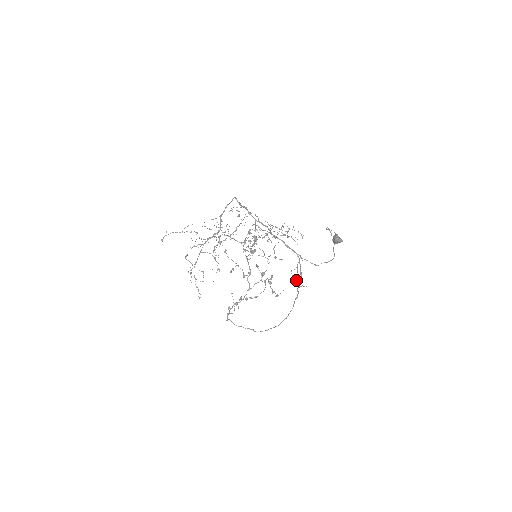
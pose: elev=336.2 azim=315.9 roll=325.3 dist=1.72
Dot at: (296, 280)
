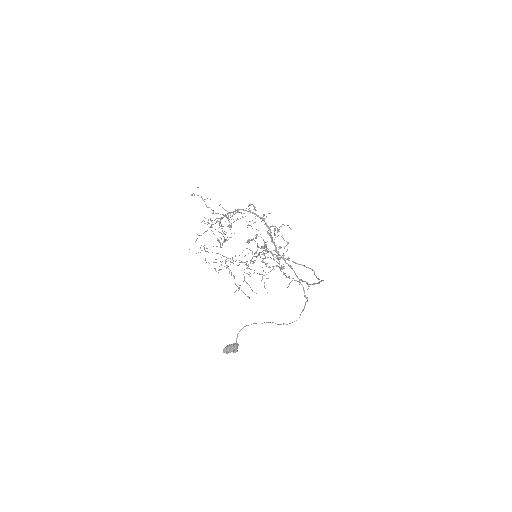
Dot at: occluded
